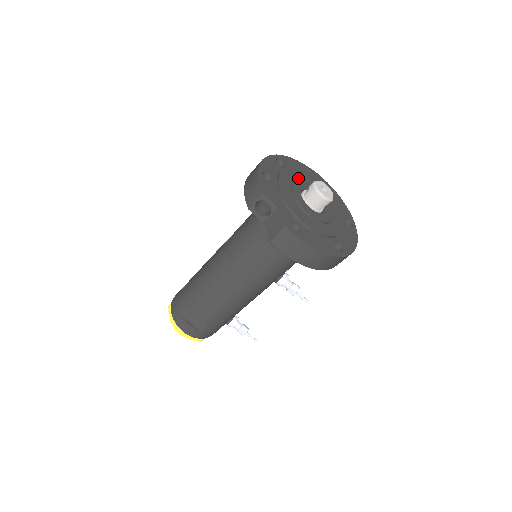
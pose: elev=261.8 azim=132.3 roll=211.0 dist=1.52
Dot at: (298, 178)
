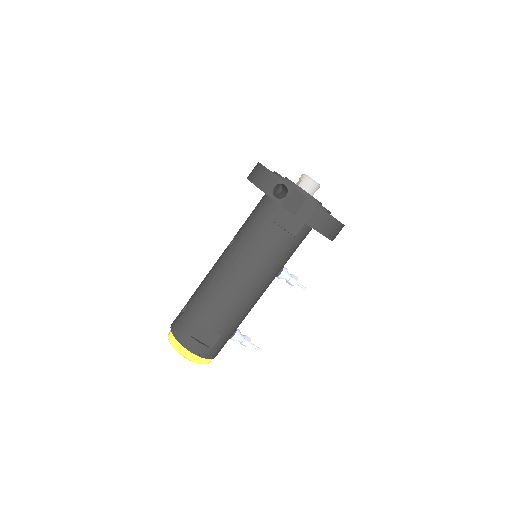
Dot at: occluded
